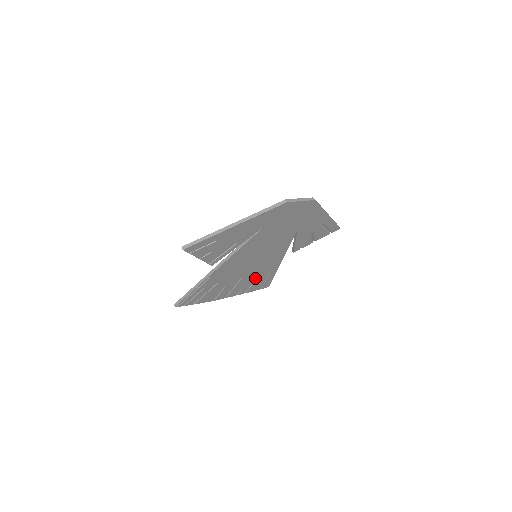
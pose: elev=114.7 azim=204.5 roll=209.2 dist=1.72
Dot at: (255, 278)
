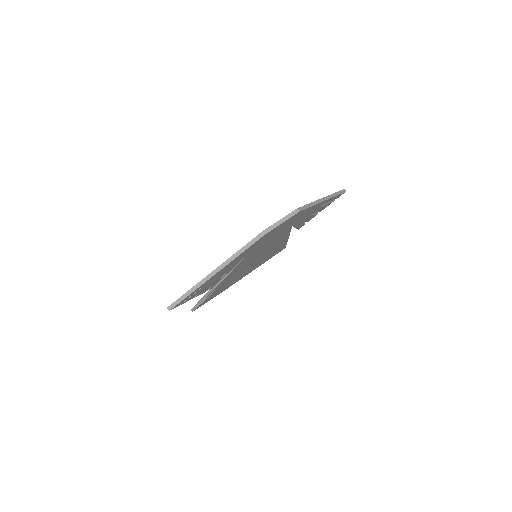
Dot at: (266, 257)
